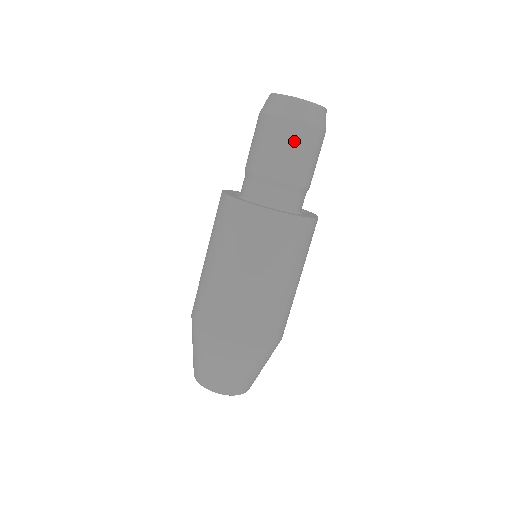
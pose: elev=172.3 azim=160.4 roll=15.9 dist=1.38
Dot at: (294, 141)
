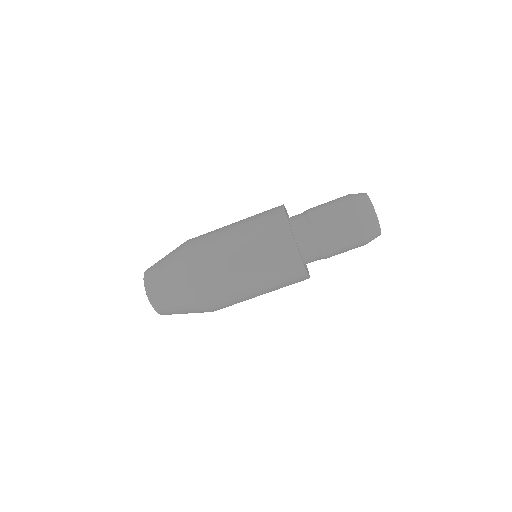
Dot at: (353, 246)
